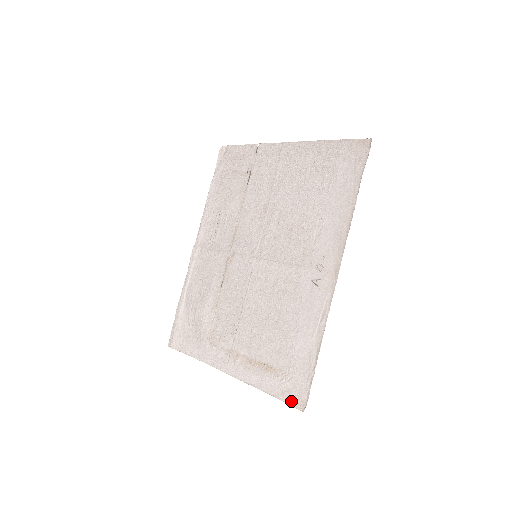
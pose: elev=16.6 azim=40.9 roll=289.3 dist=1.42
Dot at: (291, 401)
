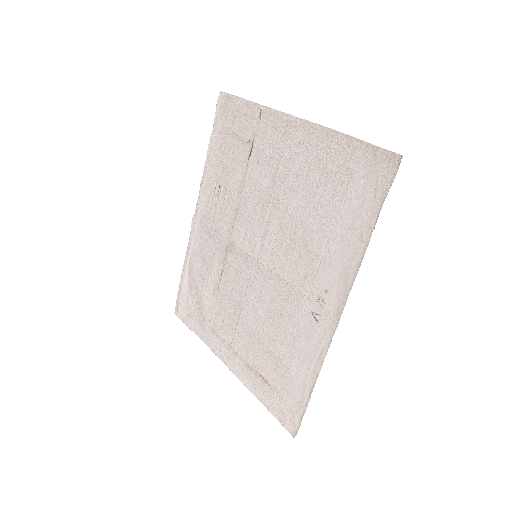
Dot at: (283, 422)
